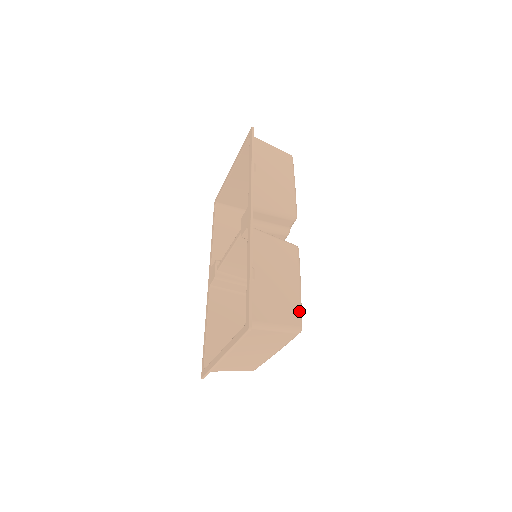
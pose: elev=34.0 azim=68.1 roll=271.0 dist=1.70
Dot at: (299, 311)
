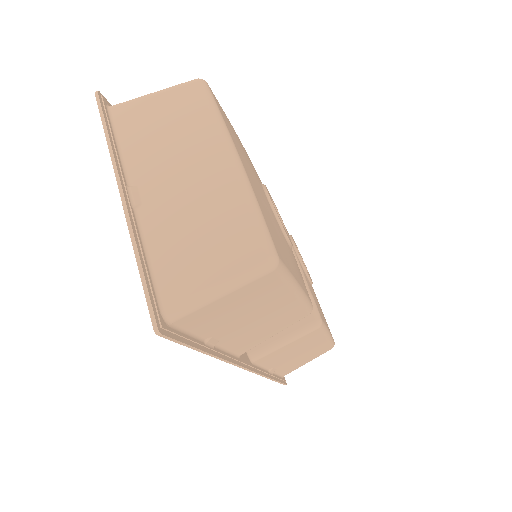
Dot at: occluded
